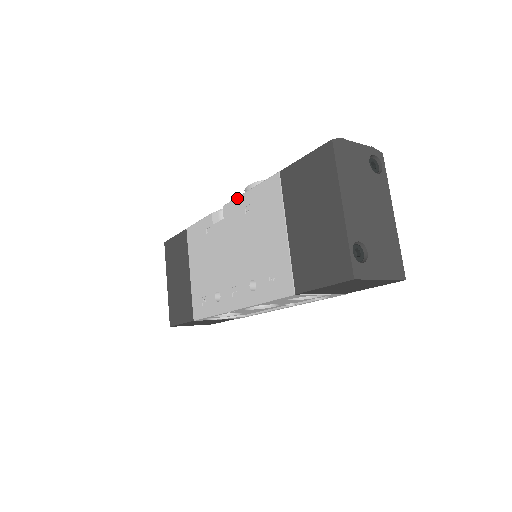
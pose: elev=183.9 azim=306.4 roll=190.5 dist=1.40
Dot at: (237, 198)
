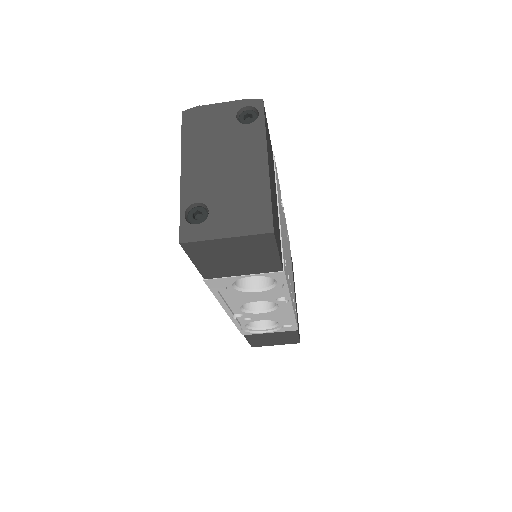
Dot at: occluded
